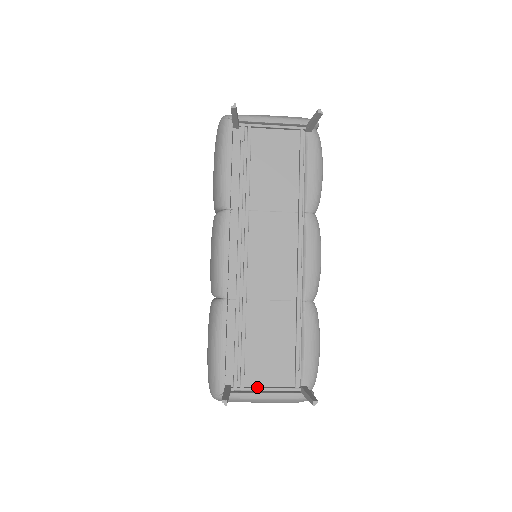
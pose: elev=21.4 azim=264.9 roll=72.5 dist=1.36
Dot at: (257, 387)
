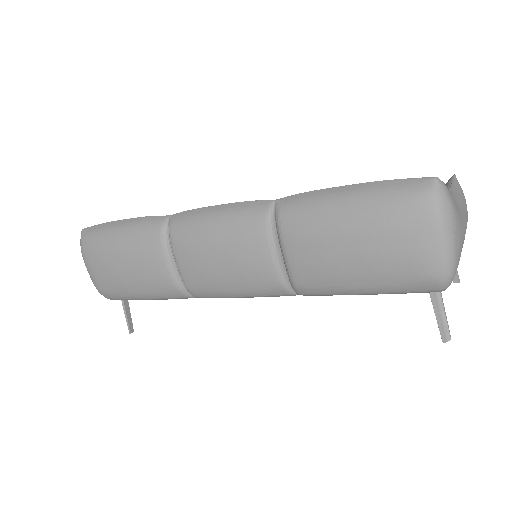
Dot at: occluded
